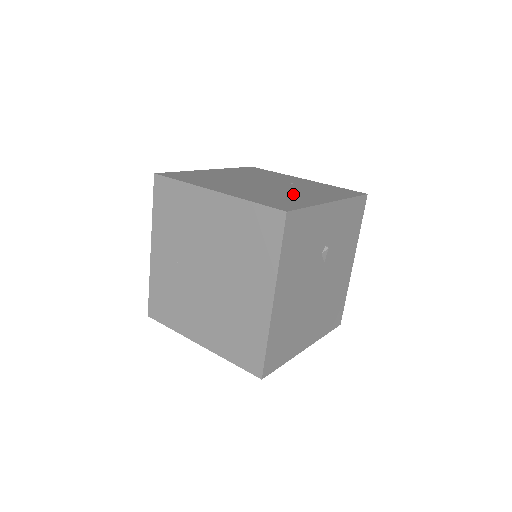
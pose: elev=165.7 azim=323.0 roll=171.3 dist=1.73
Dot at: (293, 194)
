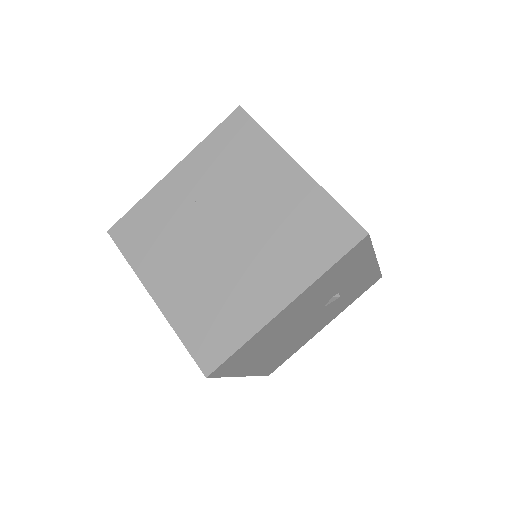
Dot at: occluded
